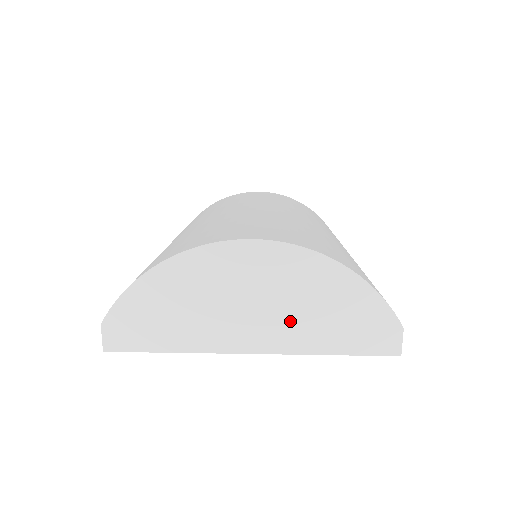
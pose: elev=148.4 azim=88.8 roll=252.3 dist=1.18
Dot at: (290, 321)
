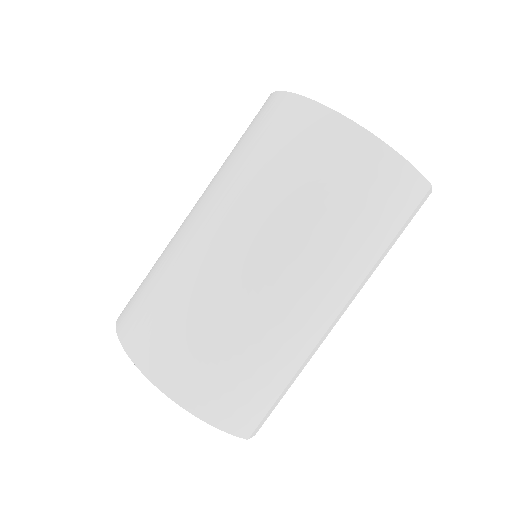
Dot at: occluded
